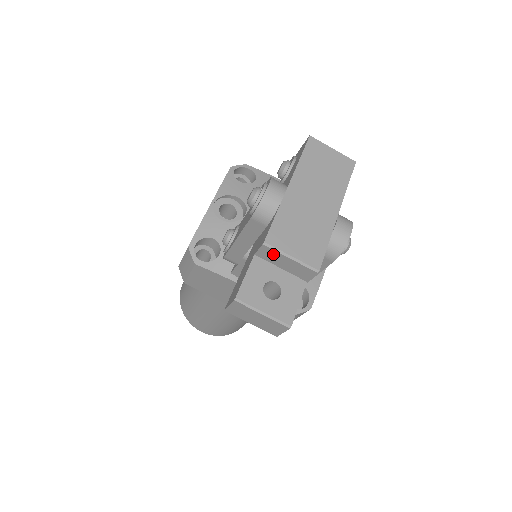
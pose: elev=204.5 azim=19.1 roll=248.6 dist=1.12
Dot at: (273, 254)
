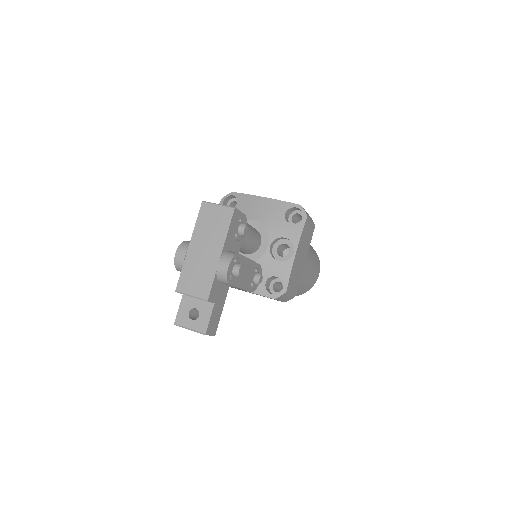
Dot at: occluded
